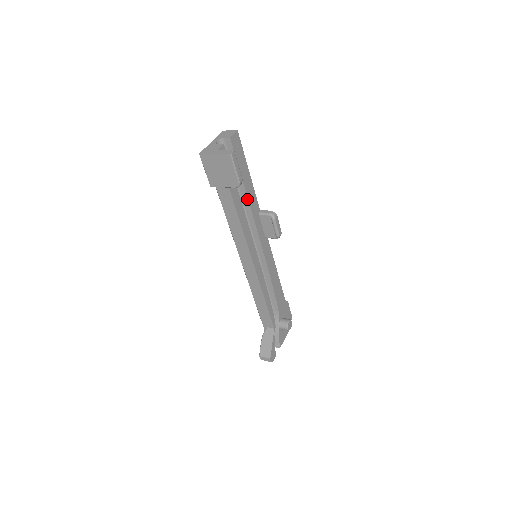
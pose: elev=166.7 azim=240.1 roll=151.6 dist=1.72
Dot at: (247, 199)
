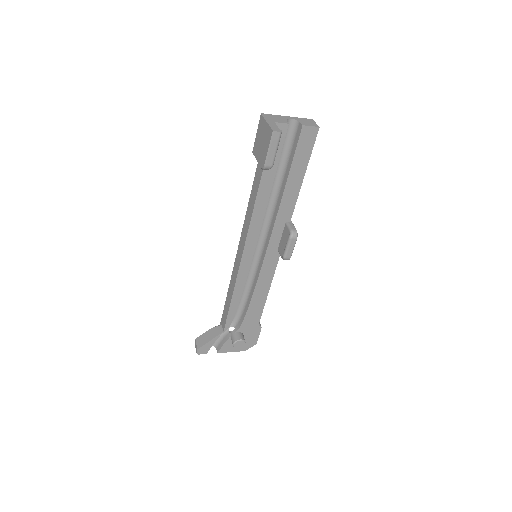
Dot at: (282, 197)
